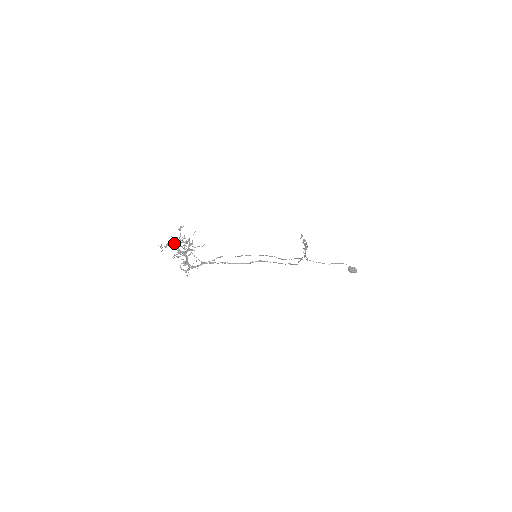
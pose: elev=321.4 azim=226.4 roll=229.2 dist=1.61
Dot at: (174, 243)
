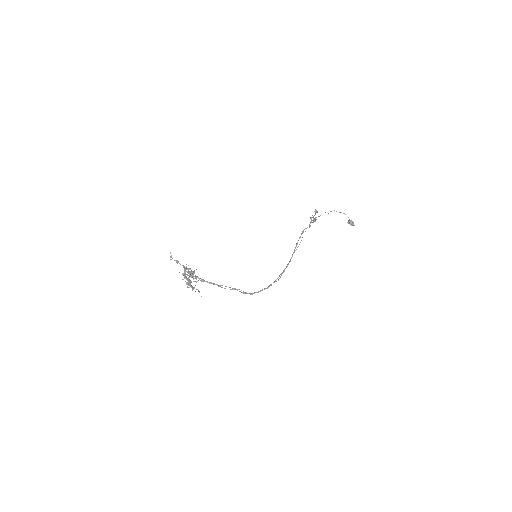
Dot at: occluded
